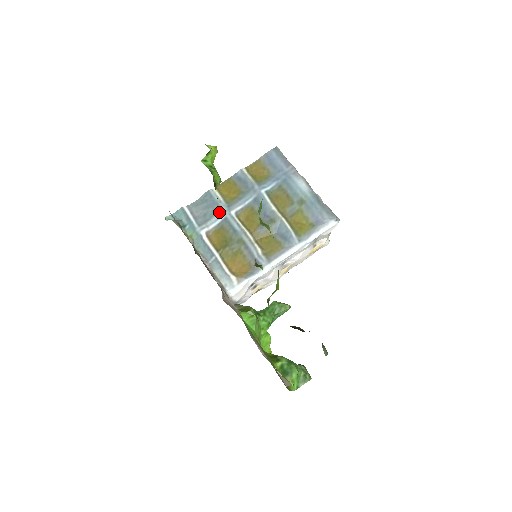
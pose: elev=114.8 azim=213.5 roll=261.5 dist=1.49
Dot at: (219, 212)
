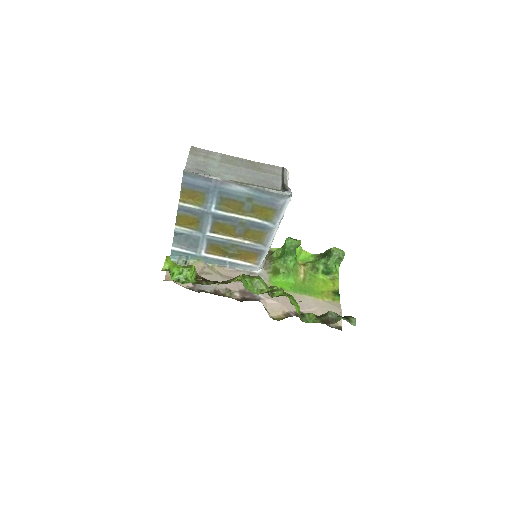
Dot at: (199, 239)
